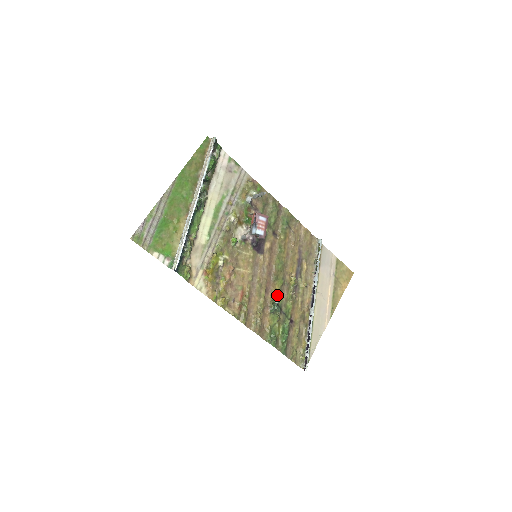
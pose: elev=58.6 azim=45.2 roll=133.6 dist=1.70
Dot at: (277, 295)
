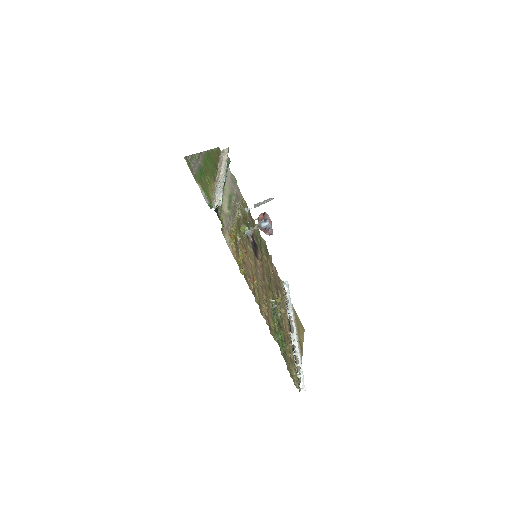
Dot at: (274, 300)
